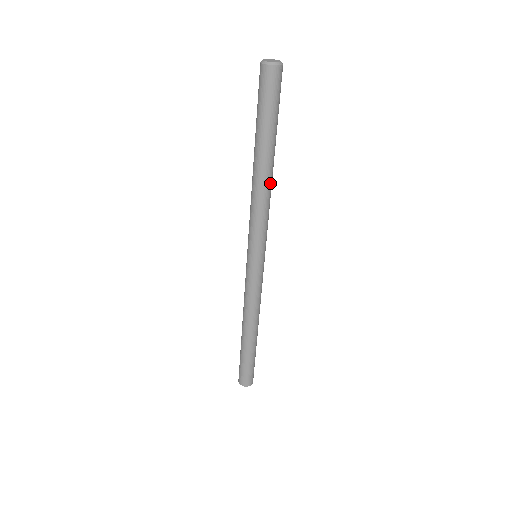
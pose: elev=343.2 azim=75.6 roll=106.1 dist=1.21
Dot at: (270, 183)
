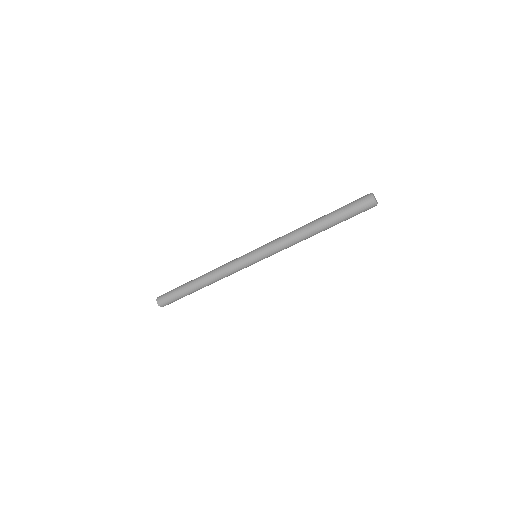
Dot at: (309, 237)
